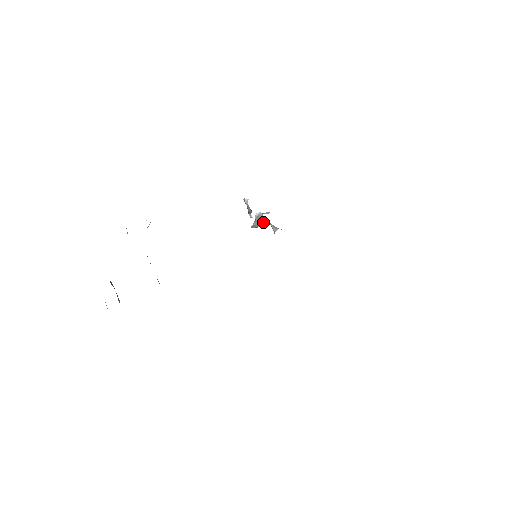
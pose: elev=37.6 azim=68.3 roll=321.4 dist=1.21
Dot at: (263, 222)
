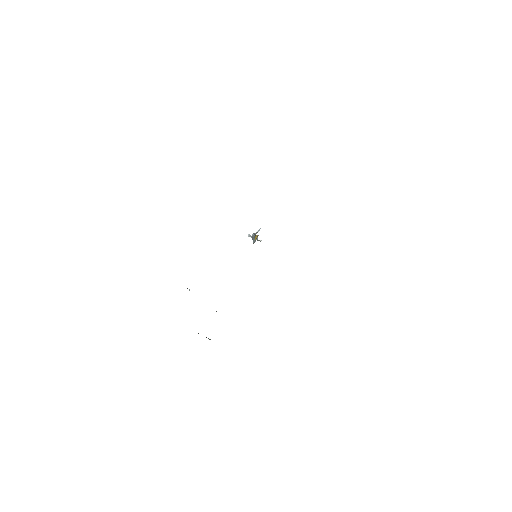
Dot at: occluded
